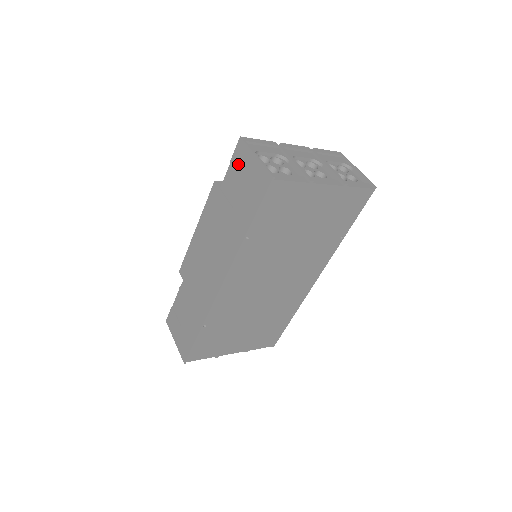
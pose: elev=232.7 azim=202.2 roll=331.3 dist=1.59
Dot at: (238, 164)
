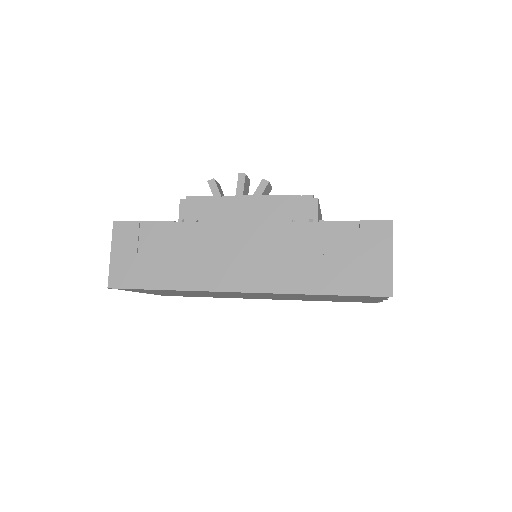
Dot at: (367, 236)
